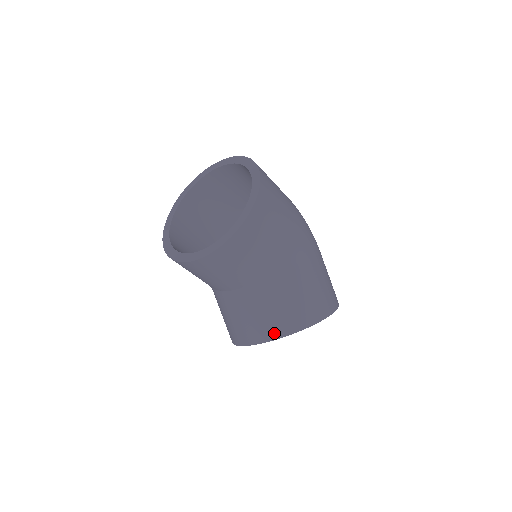
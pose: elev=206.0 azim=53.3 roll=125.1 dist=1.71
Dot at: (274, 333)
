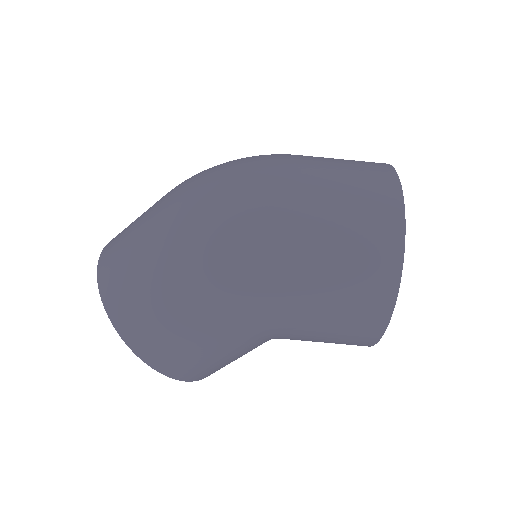
Dot at: occluded
